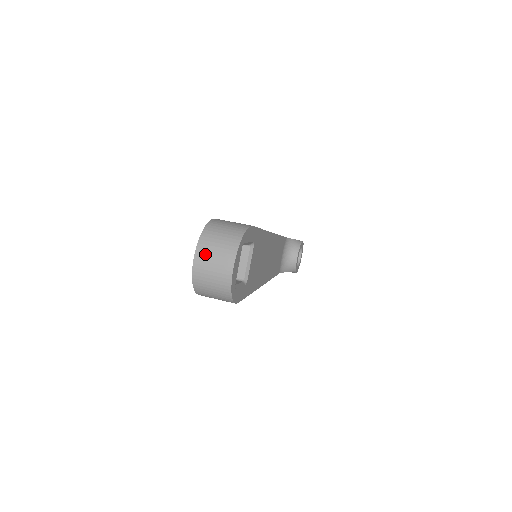
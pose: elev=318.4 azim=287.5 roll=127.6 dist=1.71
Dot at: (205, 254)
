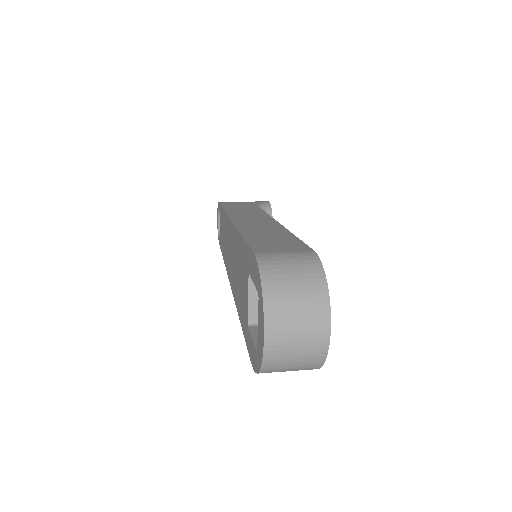
Dot at: (282, 328)
